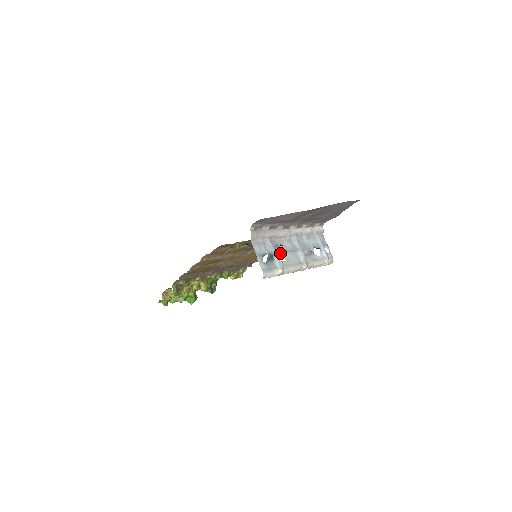
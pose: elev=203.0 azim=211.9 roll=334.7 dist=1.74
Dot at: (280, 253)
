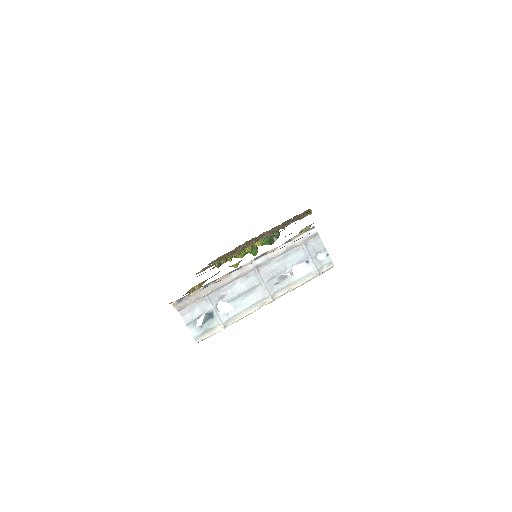
Dot at: occluded
